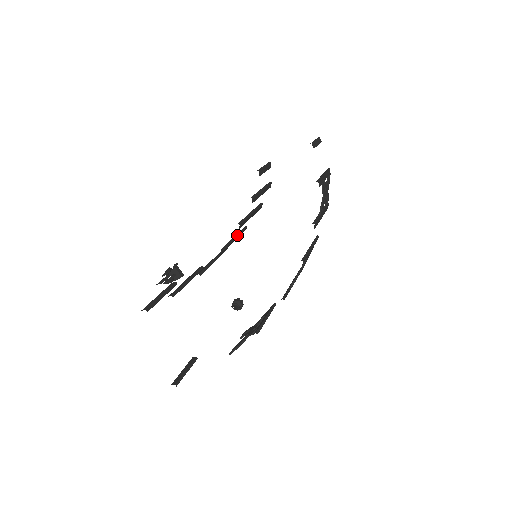
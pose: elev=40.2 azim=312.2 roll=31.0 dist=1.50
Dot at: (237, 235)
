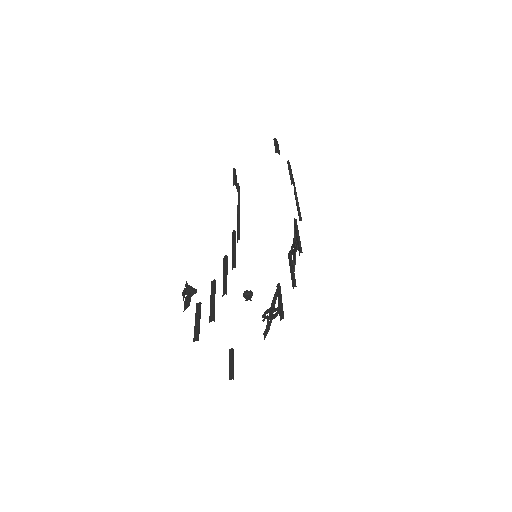
Dot at: (234, 245)
